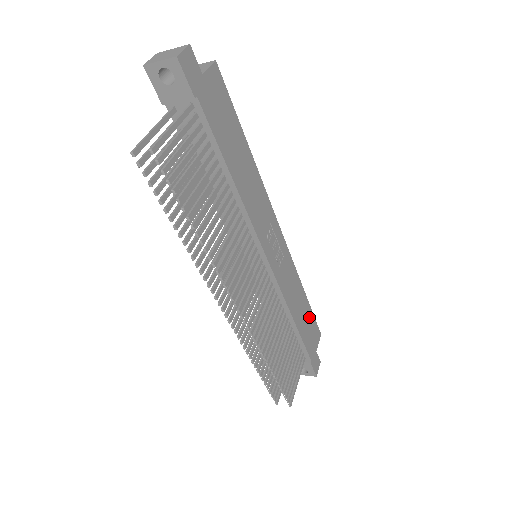
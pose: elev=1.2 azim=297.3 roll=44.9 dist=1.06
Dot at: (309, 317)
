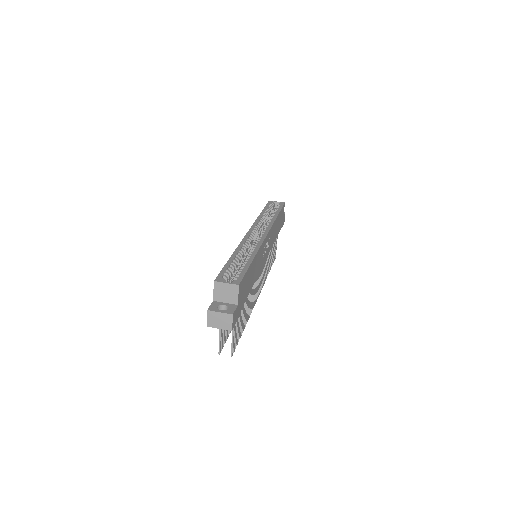
Dot at: (280, 216)
